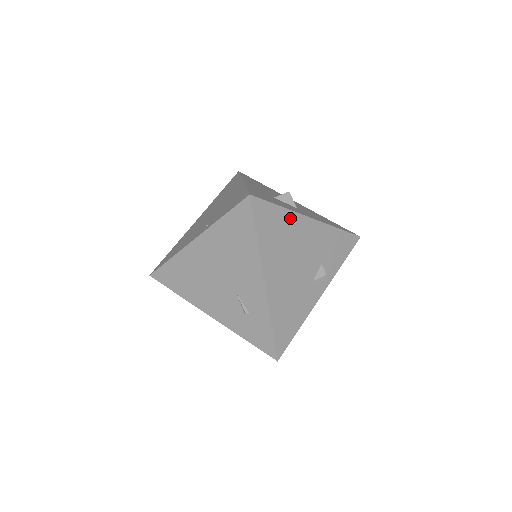
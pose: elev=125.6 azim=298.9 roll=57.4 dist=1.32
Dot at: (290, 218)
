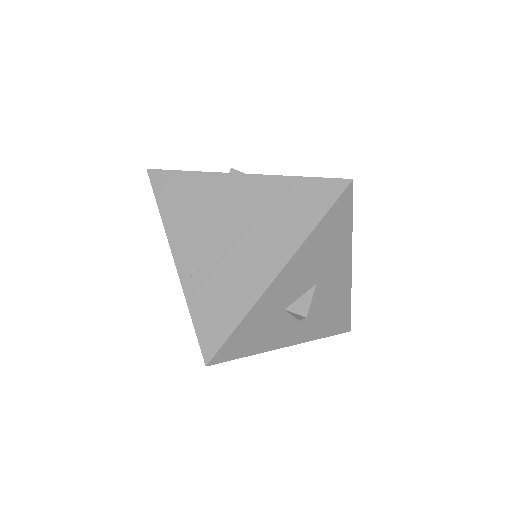
Dot at: occluded
